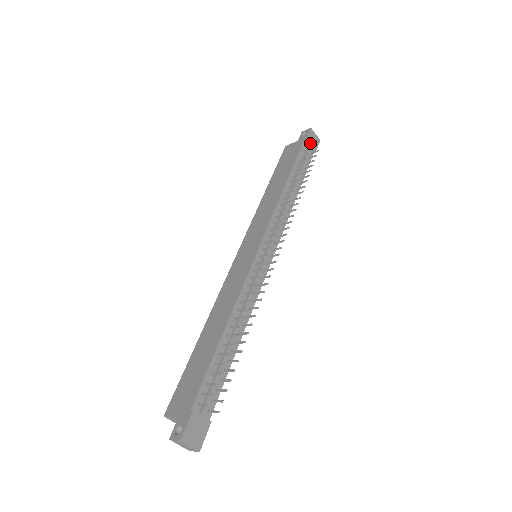
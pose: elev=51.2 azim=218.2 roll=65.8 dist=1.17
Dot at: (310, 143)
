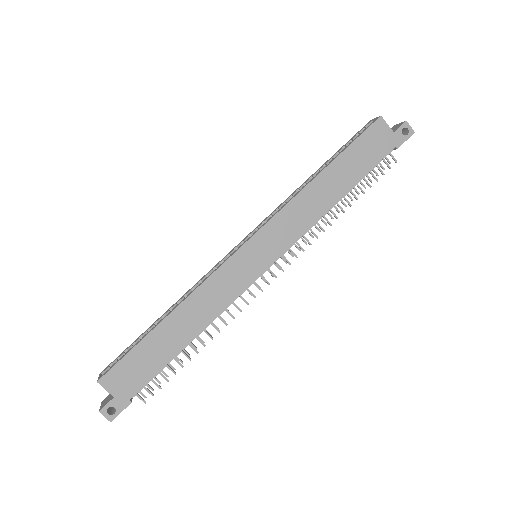
Dot at: (396, 148)
